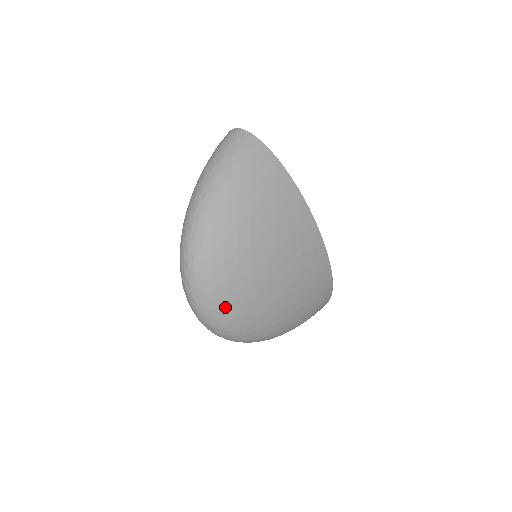
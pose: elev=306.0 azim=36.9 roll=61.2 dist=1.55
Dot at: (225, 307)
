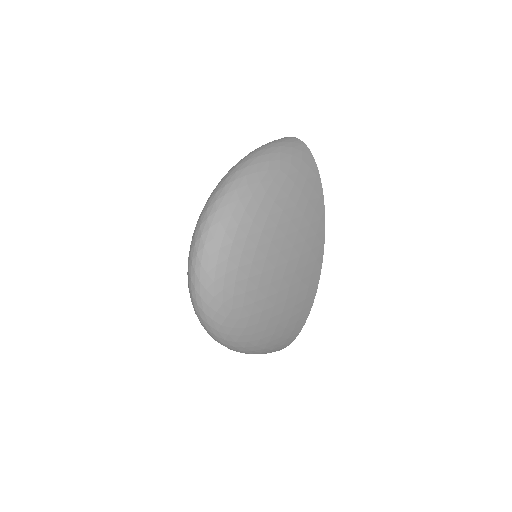
Dot at: (230, 270)
